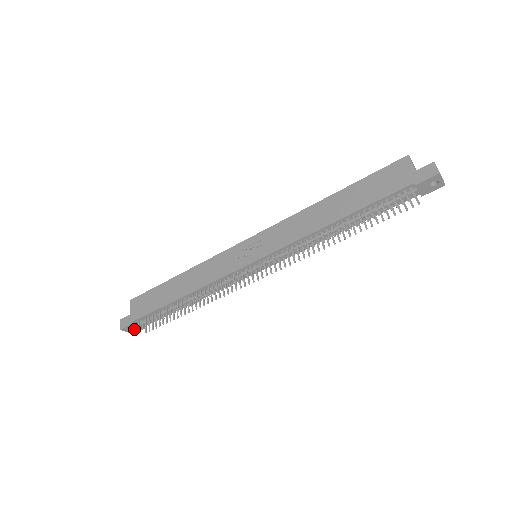
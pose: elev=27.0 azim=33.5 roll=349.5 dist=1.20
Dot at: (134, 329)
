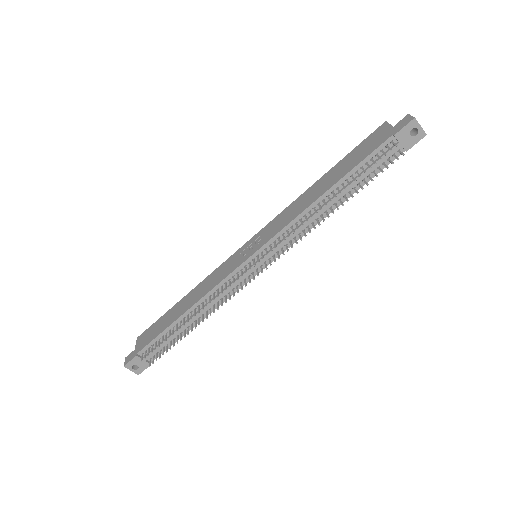
Dot at: (138, 366)
